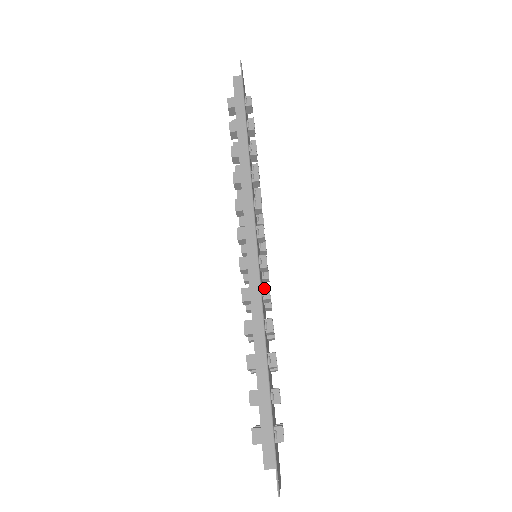
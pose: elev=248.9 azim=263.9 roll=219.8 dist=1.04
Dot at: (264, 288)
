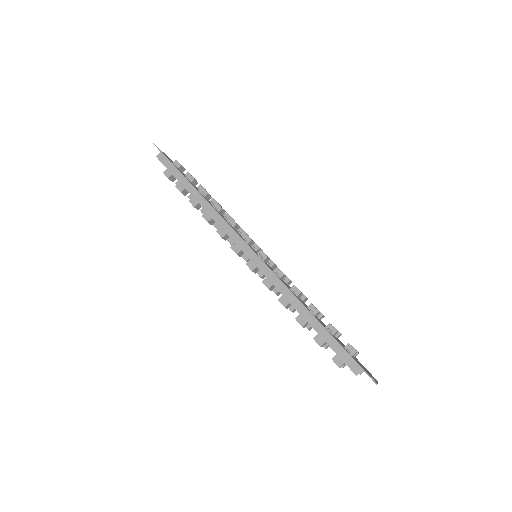
Dot at: (275, 271)
